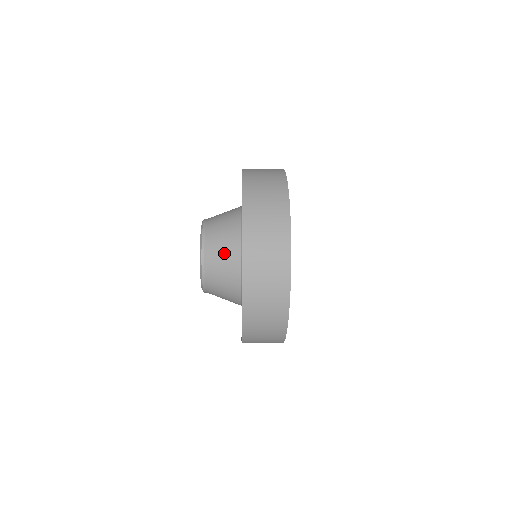
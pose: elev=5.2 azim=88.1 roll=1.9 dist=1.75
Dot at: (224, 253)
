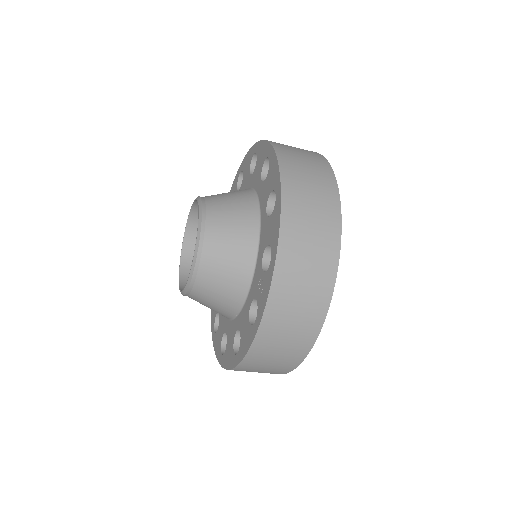
Dot at: (228, 270)
